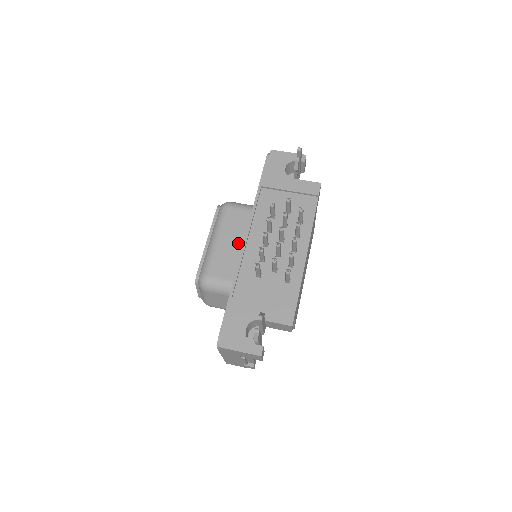
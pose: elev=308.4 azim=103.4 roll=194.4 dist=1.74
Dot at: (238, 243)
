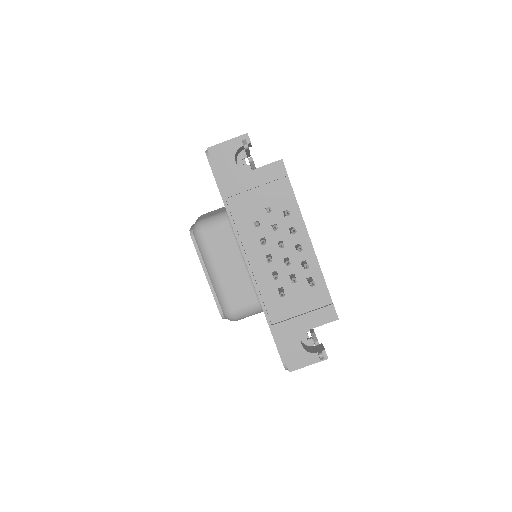
Dot at: (238, 264)
